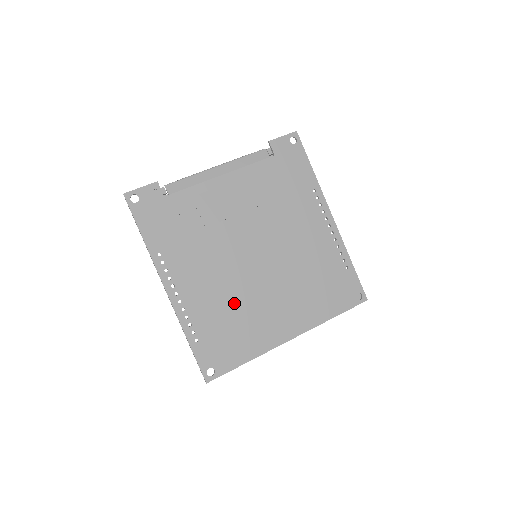
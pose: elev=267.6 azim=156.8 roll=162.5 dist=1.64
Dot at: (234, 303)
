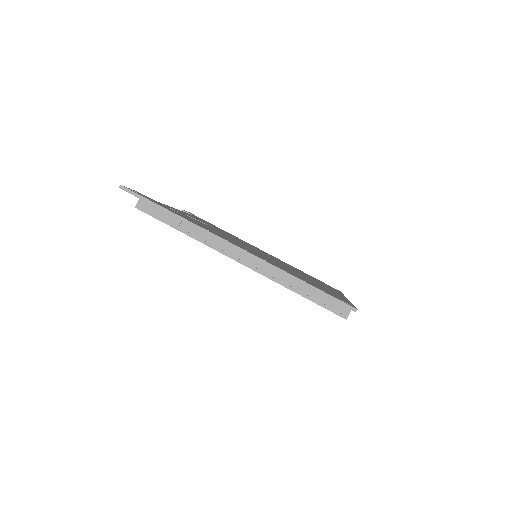
Dot at: occluded
